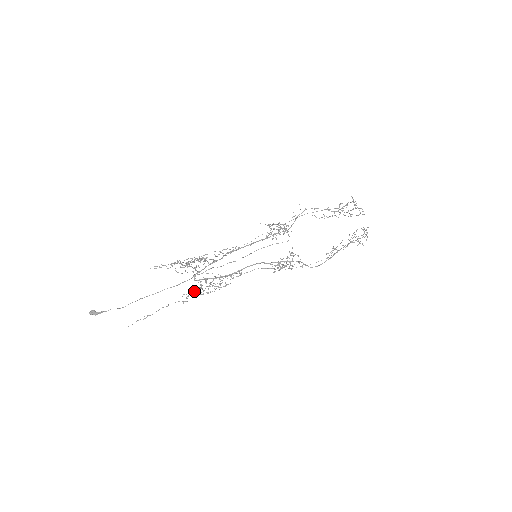
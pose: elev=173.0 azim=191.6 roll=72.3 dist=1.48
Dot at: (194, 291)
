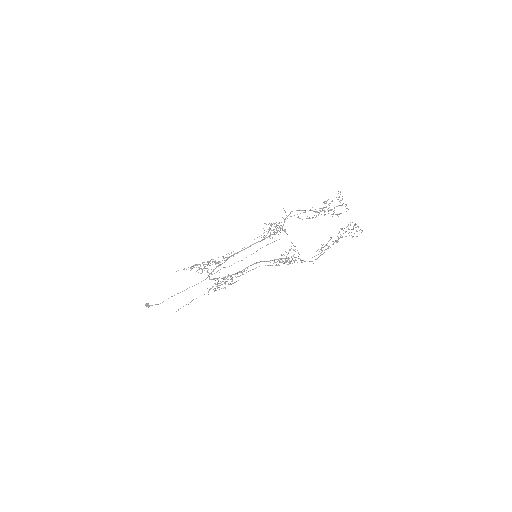
Dot at: (212, 287)
